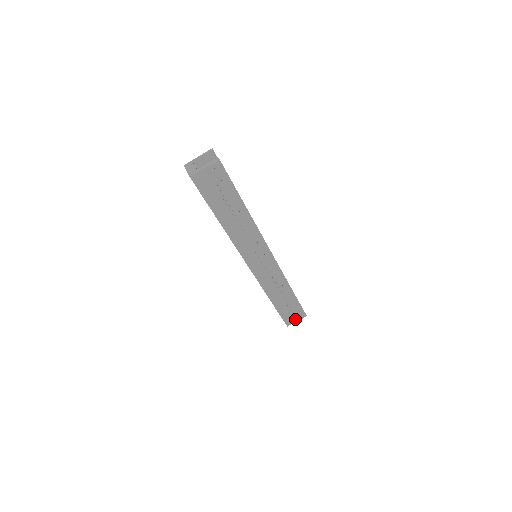
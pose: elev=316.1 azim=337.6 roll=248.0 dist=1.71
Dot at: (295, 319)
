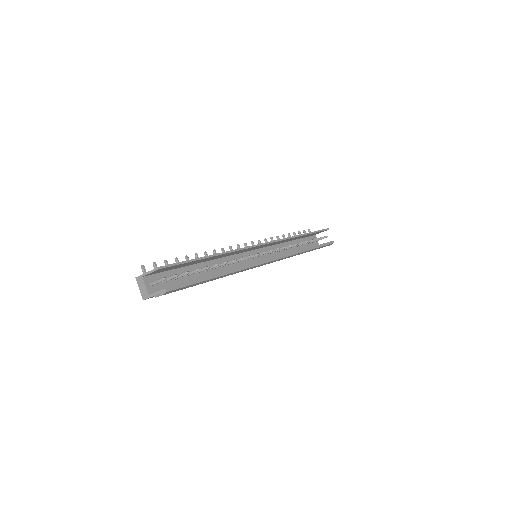
Dot at: occluded
